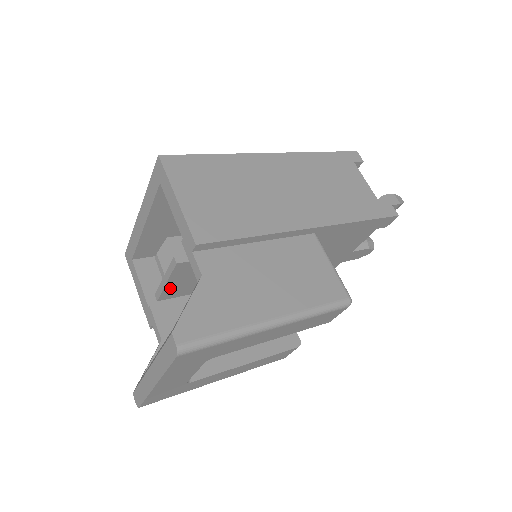
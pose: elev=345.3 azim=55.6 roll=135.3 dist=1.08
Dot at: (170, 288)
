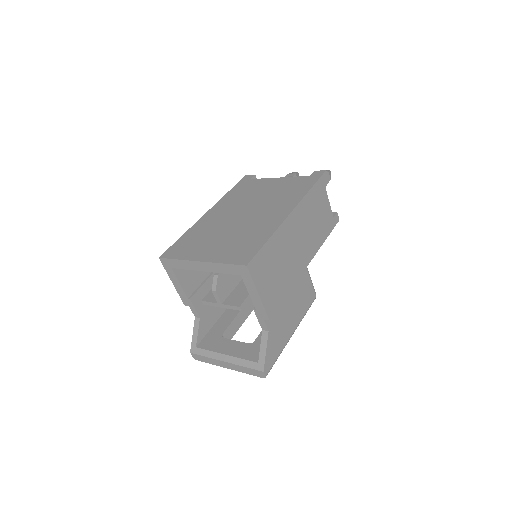
Dot at: occluded
